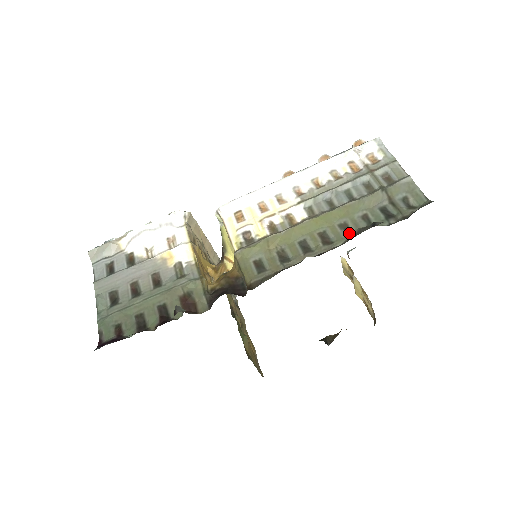
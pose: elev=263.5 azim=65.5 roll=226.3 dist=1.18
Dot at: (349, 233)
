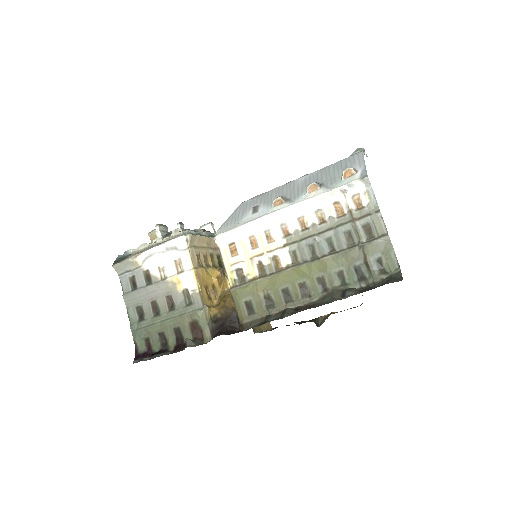
Dot at: (325, 289)
